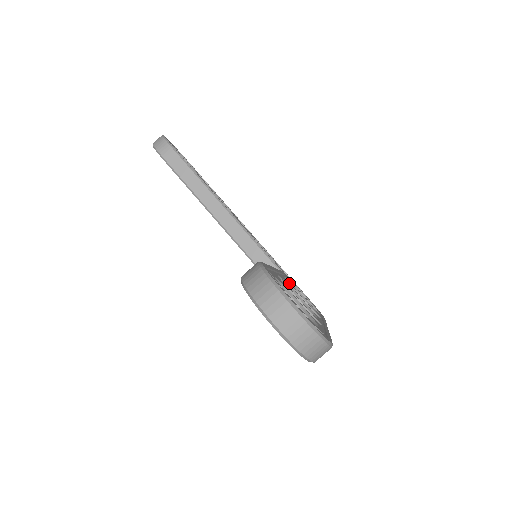
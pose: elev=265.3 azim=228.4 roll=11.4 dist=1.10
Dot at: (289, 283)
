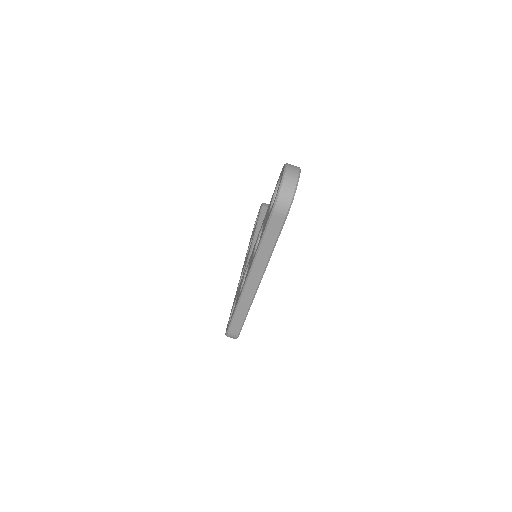
Dot at: occluded
